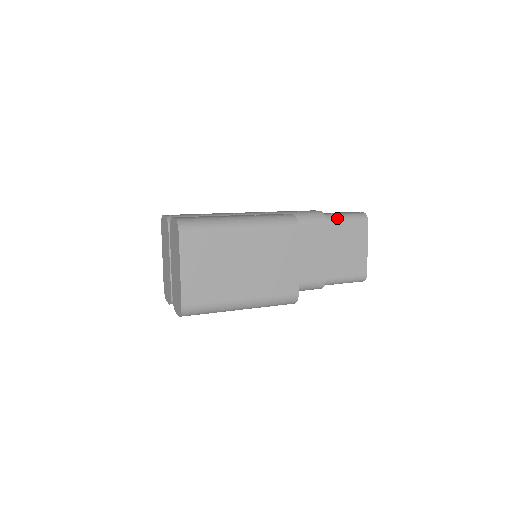
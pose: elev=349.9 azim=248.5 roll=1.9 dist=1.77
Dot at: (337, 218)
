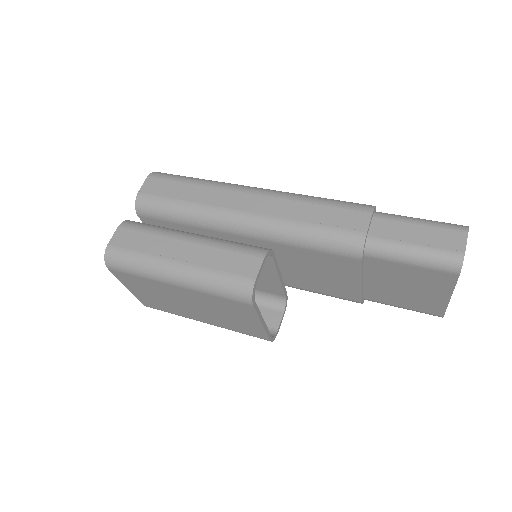
Dot at: (391, 255)
